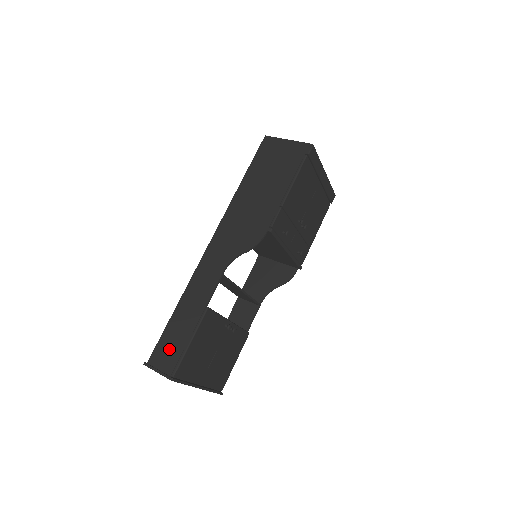
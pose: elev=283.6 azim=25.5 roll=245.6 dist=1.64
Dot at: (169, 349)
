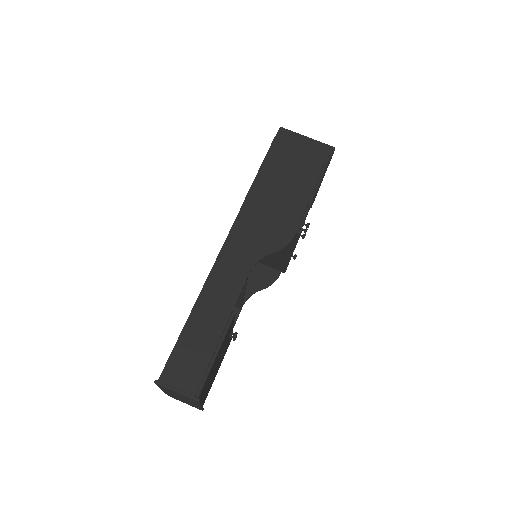
Dot at: (188, 363)
